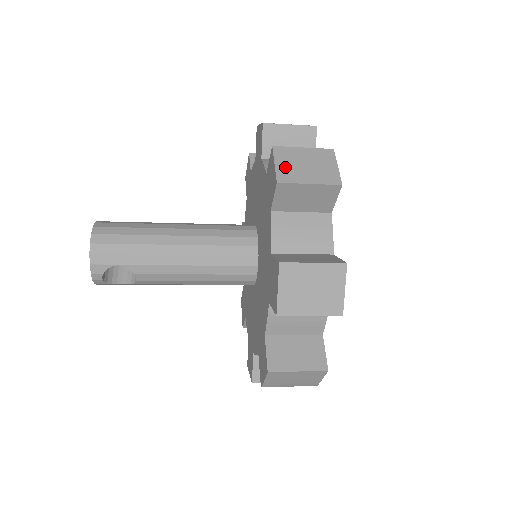
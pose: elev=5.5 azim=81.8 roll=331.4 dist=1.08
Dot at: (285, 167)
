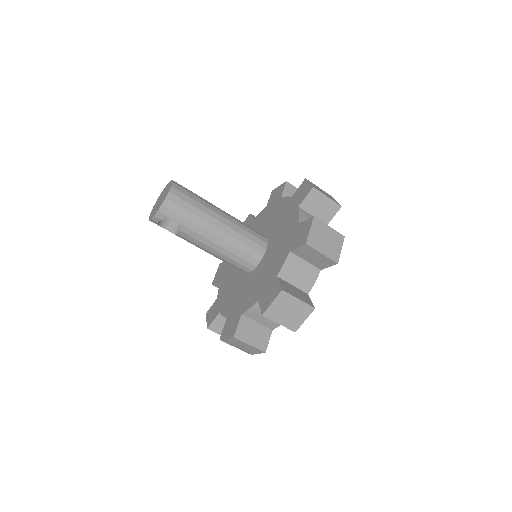
Dot at: (314, 235)
